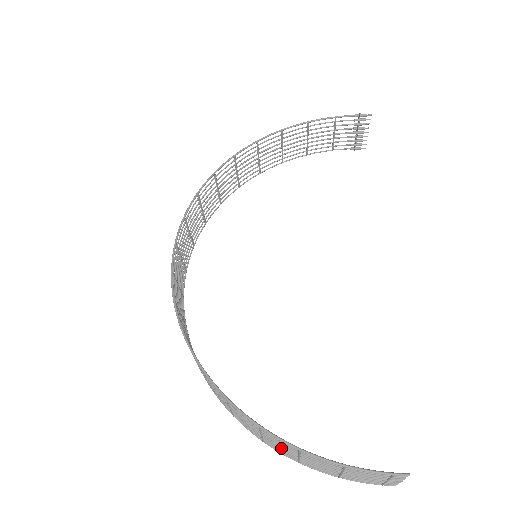
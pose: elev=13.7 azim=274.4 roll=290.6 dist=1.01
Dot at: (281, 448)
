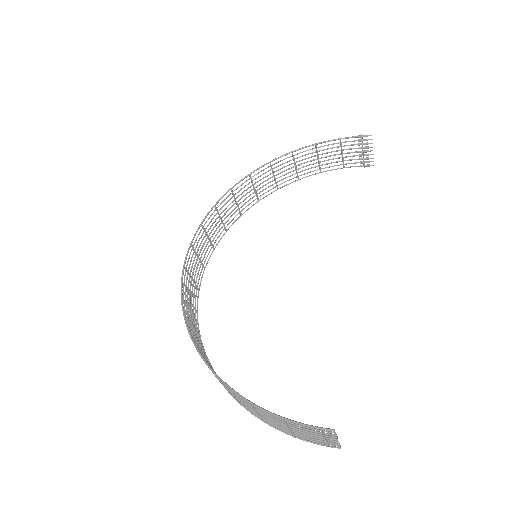
Dot at: (247, 407)
